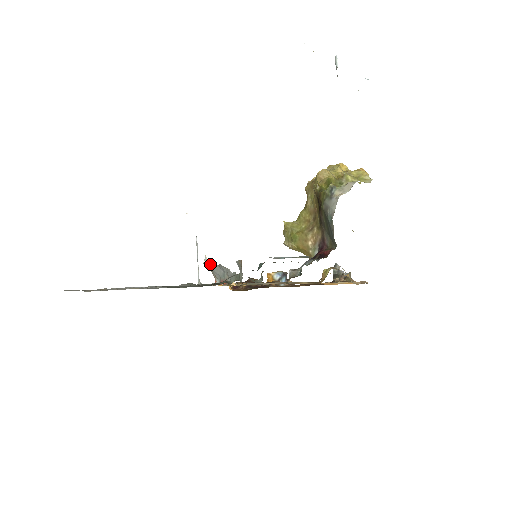
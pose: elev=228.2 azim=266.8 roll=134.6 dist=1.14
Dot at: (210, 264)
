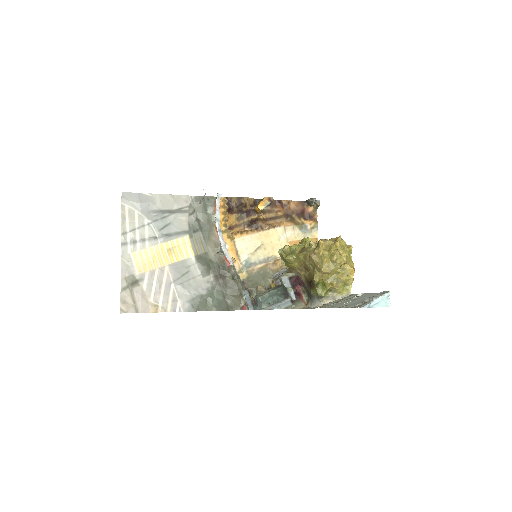
Dot at: (221, 253)
